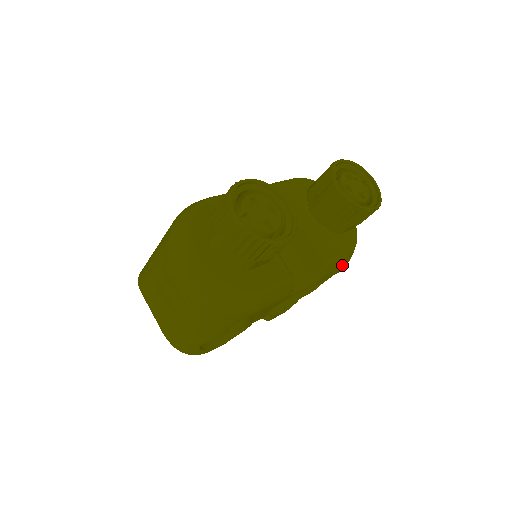
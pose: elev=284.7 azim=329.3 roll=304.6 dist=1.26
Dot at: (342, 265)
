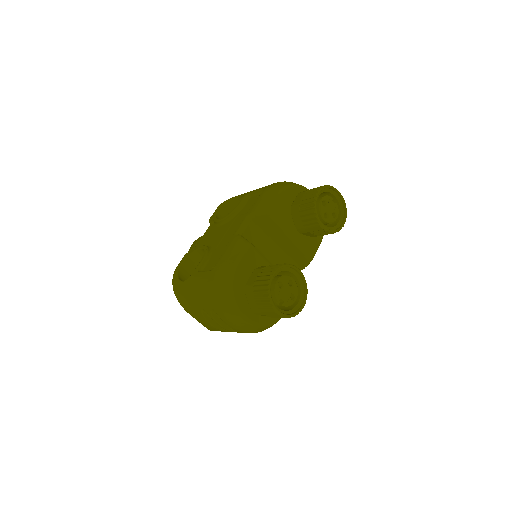
Dot at: occluded
